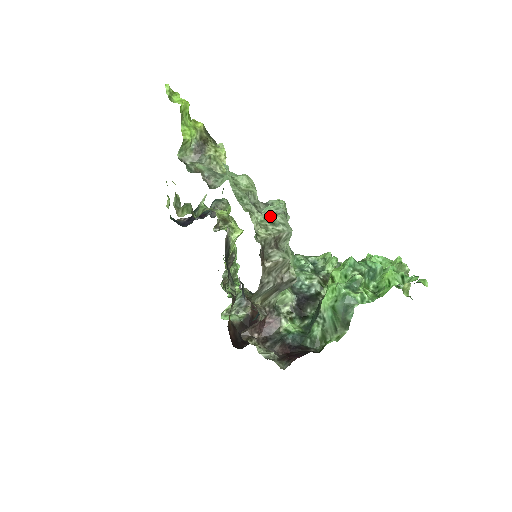
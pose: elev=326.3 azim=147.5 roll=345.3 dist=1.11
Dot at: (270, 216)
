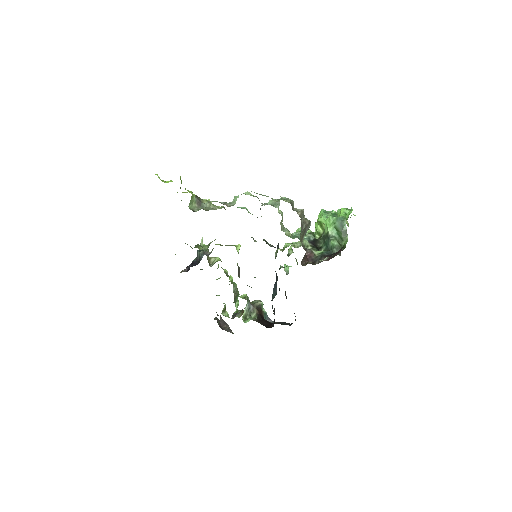
Dot at: (274, 204)
